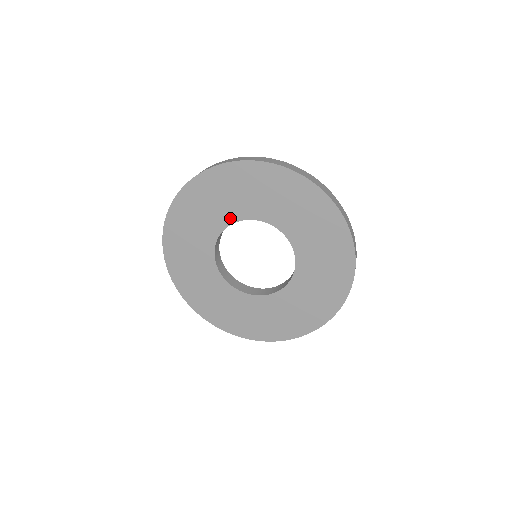
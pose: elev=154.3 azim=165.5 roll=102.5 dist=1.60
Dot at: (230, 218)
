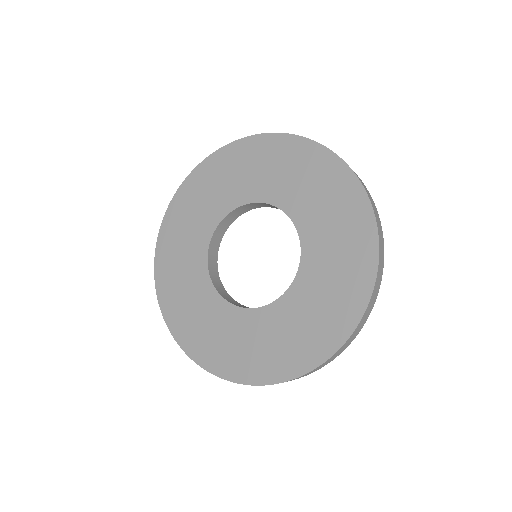
Dot at: (202, 250)
